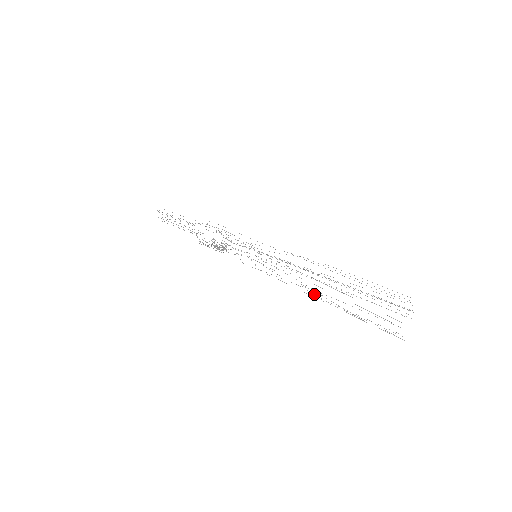
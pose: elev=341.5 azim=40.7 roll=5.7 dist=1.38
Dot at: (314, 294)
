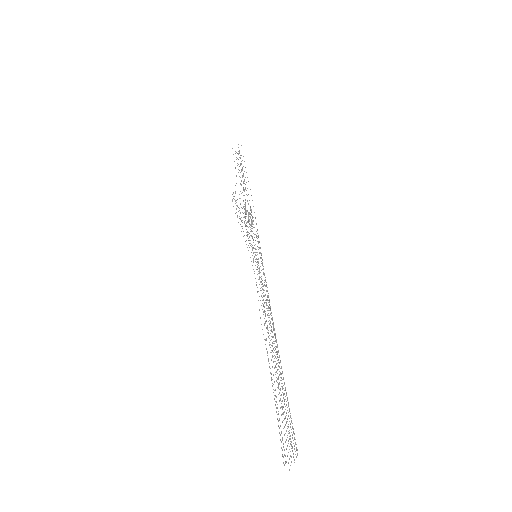
Dot at: occluded
